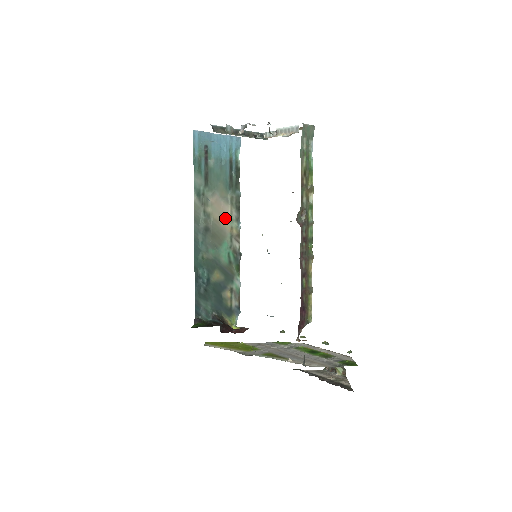
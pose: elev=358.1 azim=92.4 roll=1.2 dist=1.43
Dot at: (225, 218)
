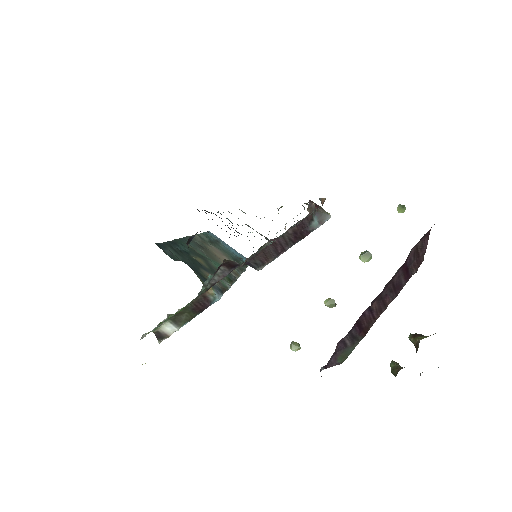
Dot at: occluded
